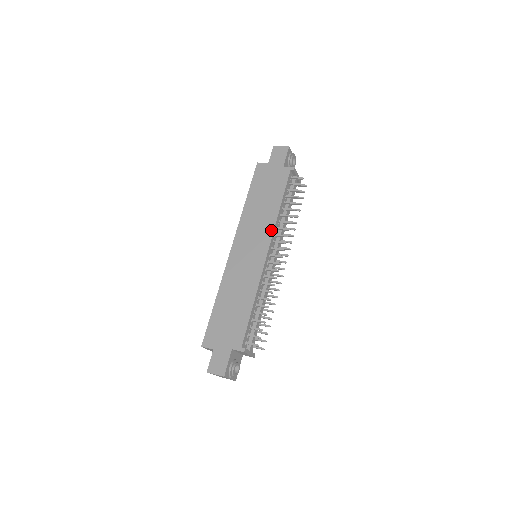
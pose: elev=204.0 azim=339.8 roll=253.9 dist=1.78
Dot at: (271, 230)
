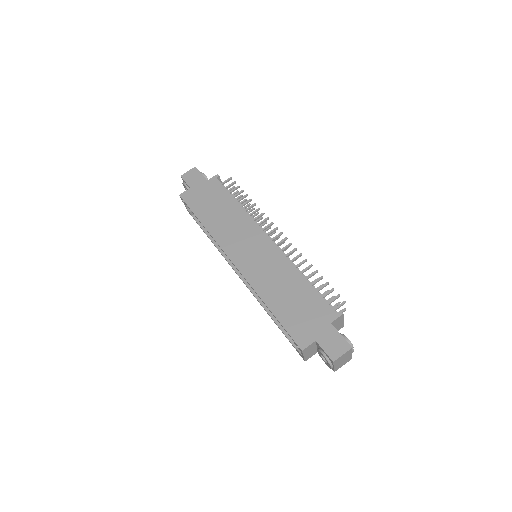
Dot at: (252, 222)
